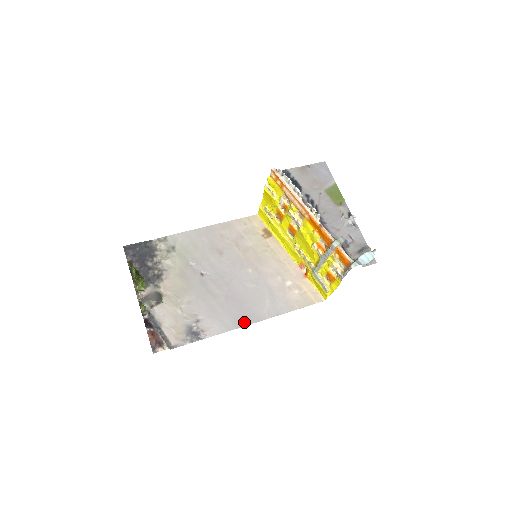
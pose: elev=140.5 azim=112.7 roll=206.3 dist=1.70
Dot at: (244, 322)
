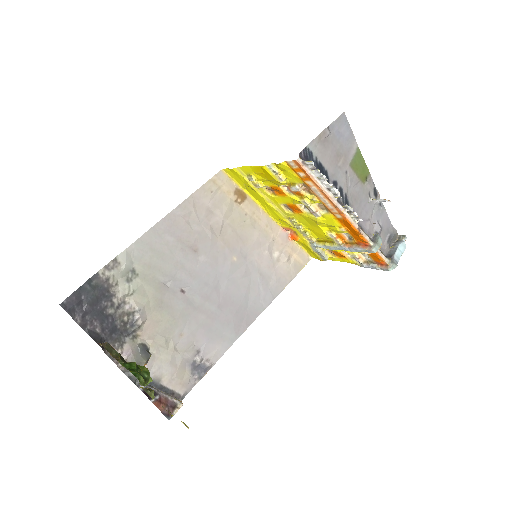
Dot at: (245, 325)
